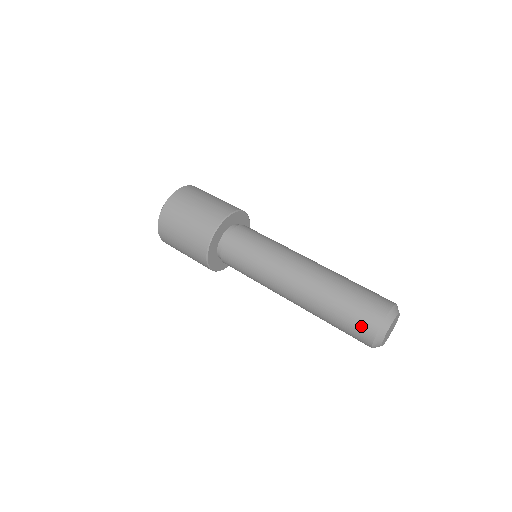
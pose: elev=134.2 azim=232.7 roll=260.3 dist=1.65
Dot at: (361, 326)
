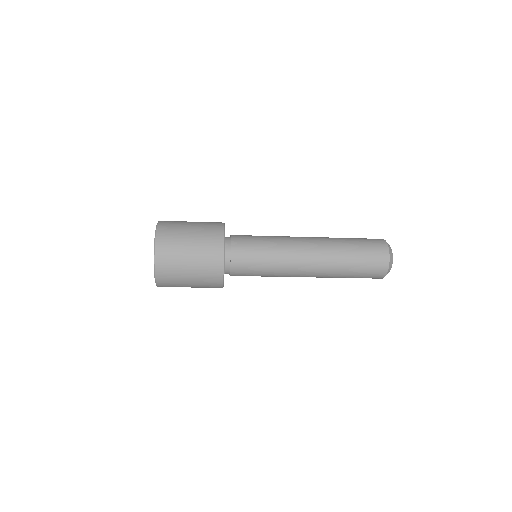
Dot at: (376, 252)
